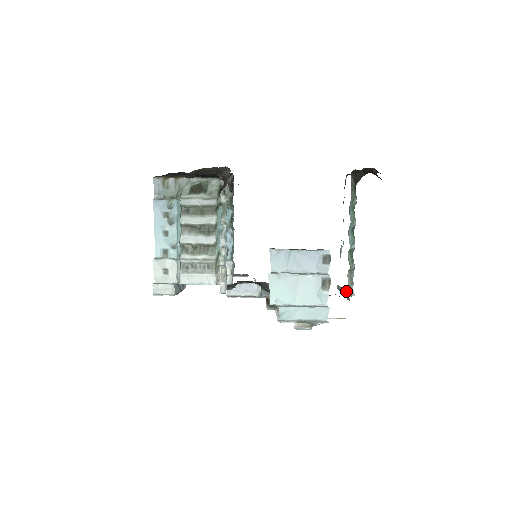
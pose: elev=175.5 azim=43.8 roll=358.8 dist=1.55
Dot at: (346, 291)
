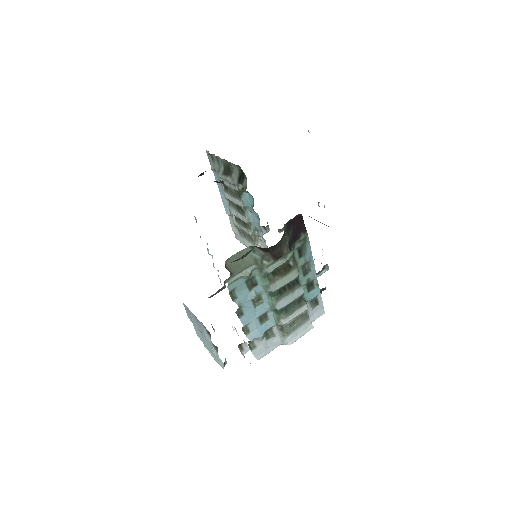
Dot at: (309, 326)
